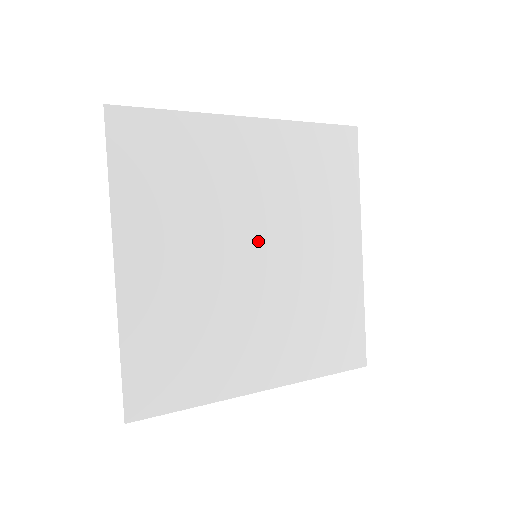
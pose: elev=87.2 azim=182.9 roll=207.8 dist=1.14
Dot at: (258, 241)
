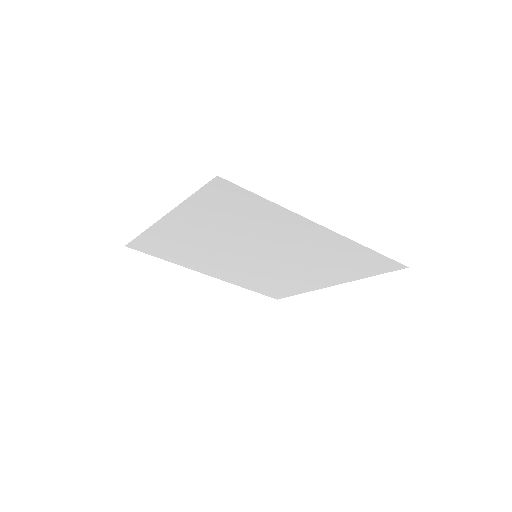
Dot at: (248, 252)
